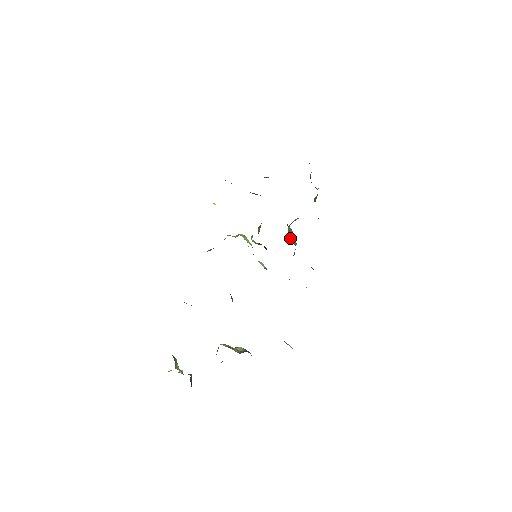
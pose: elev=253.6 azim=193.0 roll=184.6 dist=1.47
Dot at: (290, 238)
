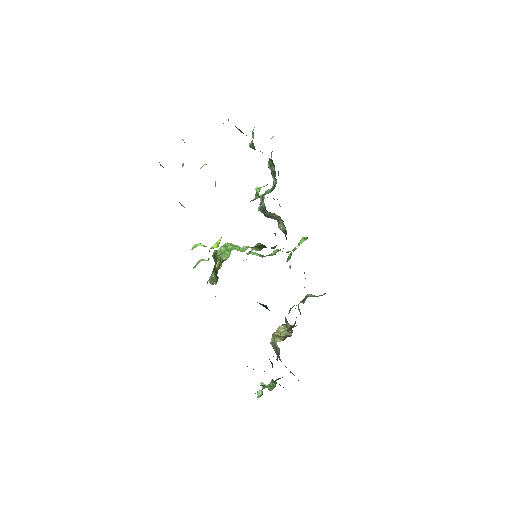
Dot at: (267, 217)
